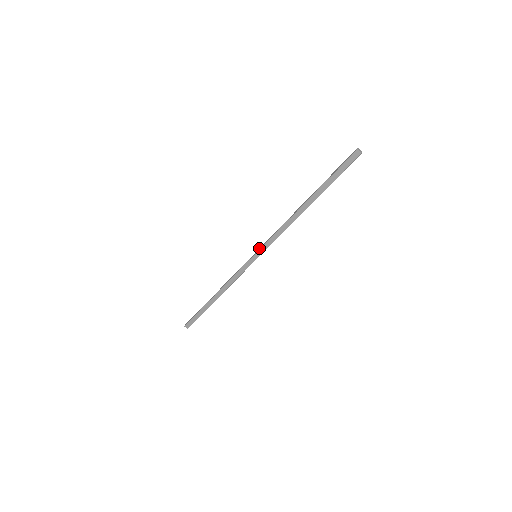
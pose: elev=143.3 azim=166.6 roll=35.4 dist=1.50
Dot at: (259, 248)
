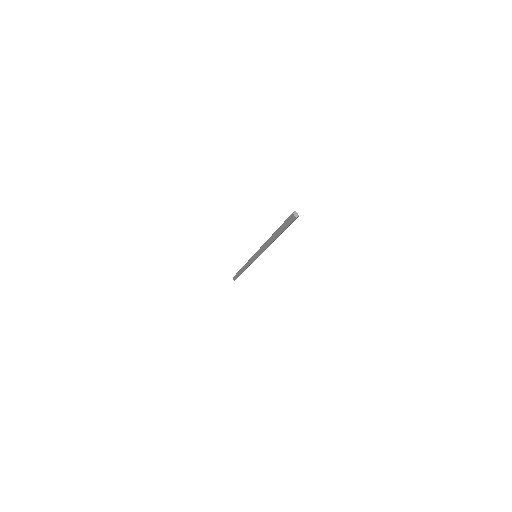
Dot at: occluded
